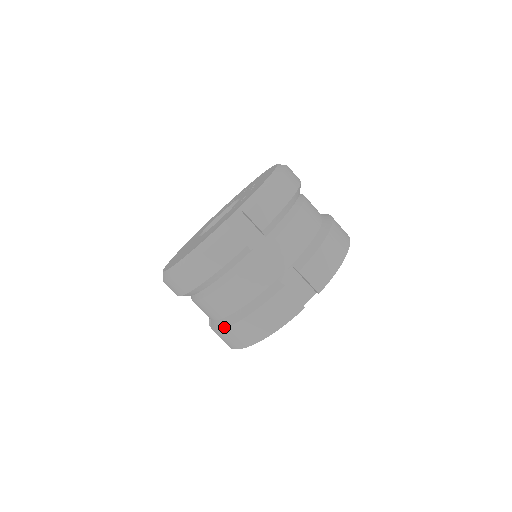
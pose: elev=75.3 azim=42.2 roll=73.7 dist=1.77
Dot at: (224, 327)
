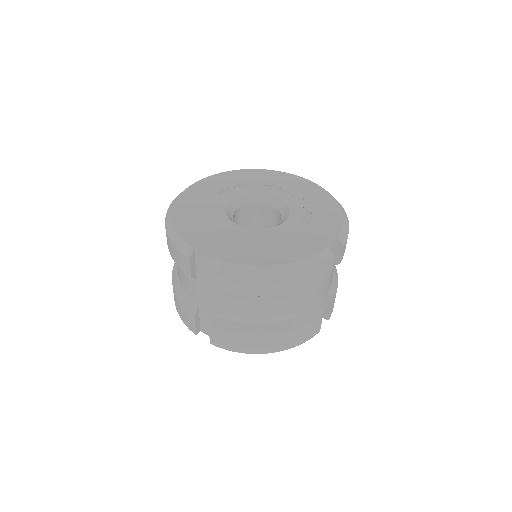
Dot at: (249, 333)
